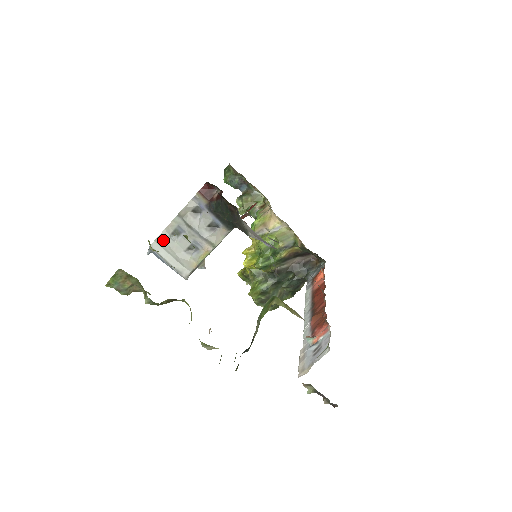
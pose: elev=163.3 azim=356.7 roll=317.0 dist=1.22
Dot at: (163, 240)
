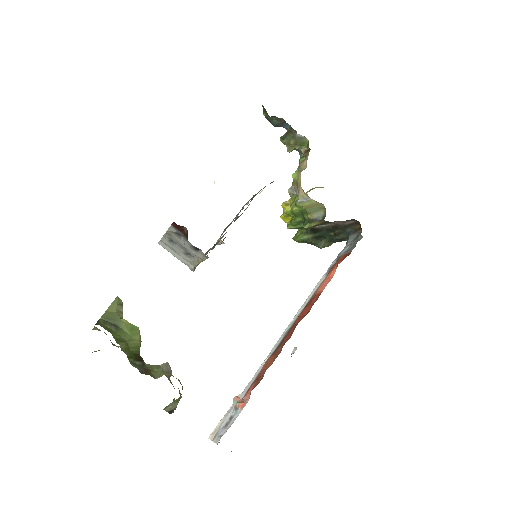
Dot at: (165, 243)
